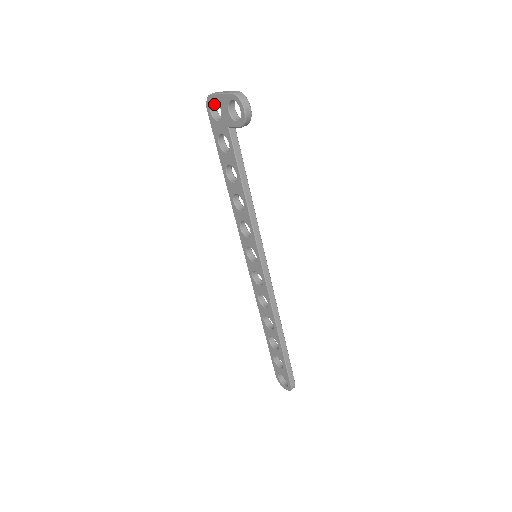
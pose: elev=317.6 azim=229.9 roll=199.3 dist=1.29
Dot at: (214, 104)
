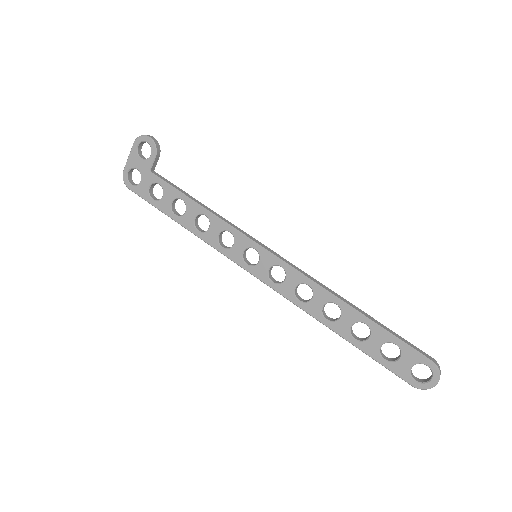
Dot at: (131, 181)
